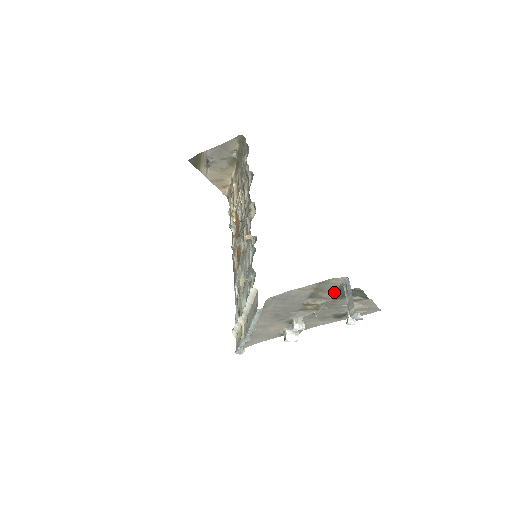
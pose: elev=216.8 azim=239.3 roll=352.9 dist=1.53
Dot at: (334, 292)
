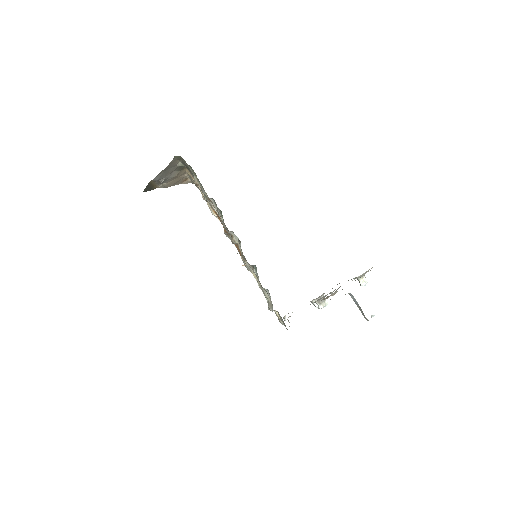
Dot at: (342, 289)
